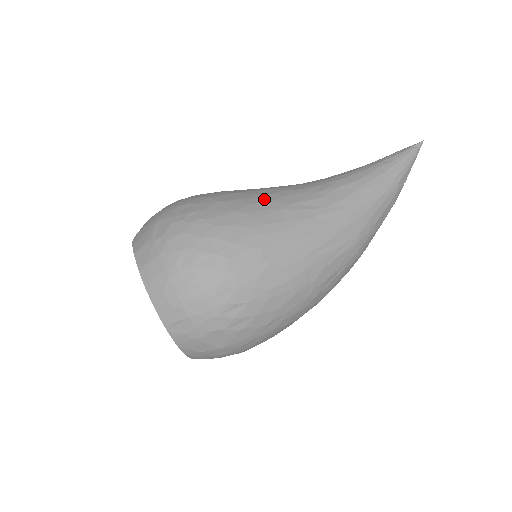
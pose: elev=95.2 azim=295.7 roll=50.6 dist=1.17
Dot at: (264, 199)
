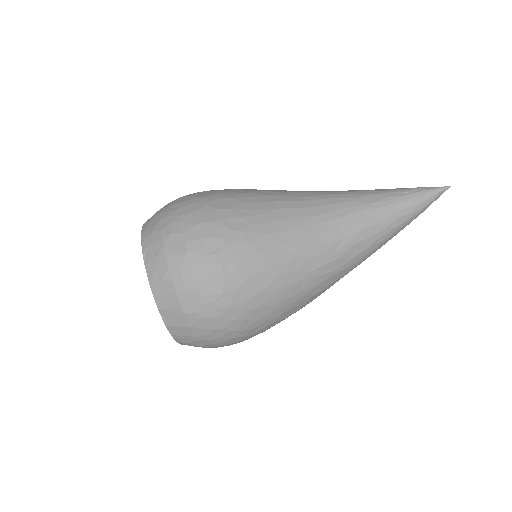
Dot at: (290, 267)
